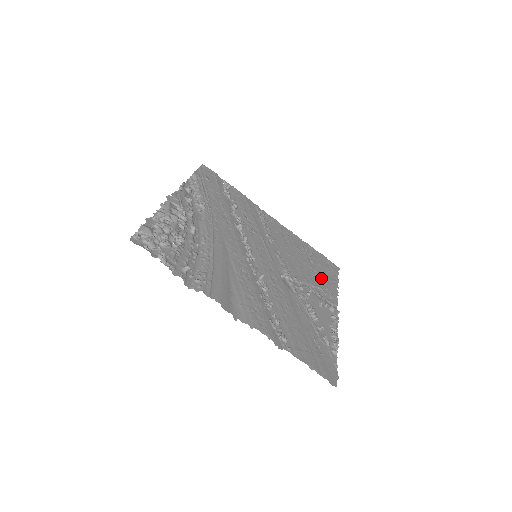
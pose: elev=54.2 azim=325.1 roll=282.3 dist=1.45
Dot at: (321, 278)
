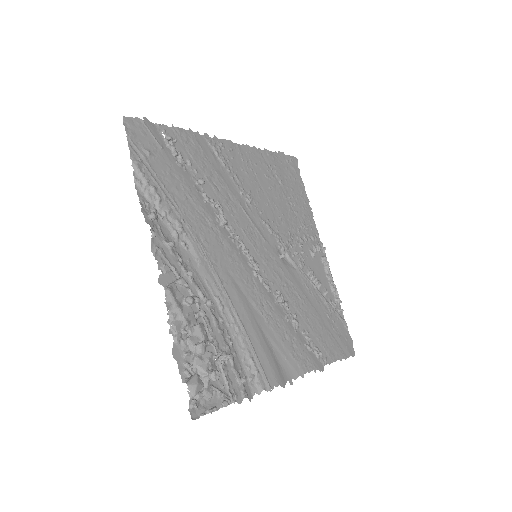
Dot at: (296, 204)
